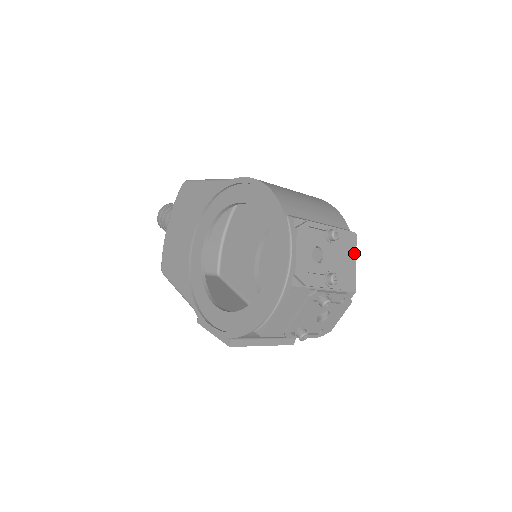
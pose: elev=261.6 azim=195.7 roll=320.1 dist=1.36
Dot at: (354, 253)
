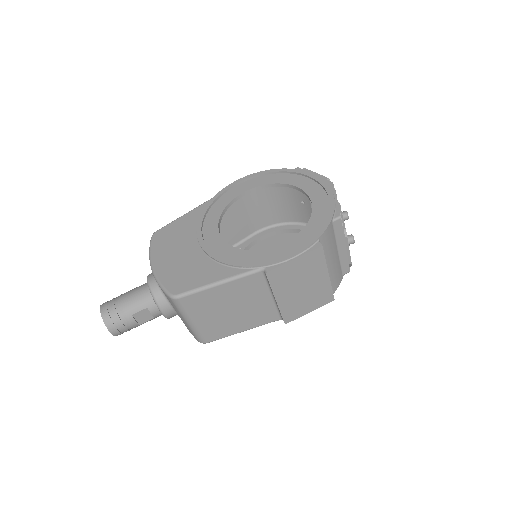
Dot at: occluded
